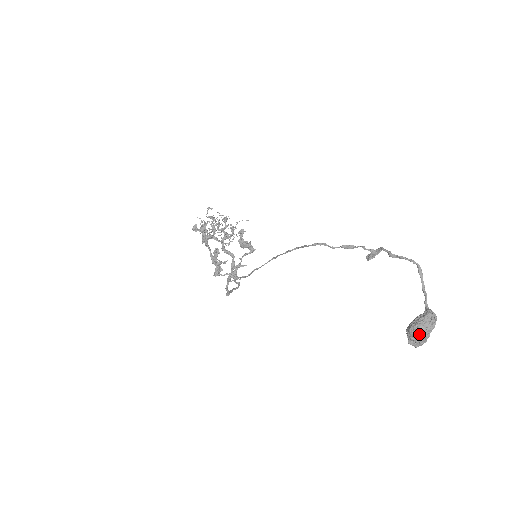
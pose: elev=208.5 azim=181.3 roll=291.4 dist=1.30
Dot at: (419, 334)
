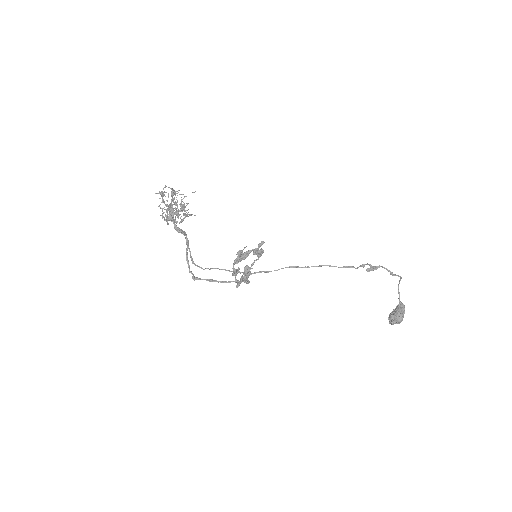
Dot at: occluded
